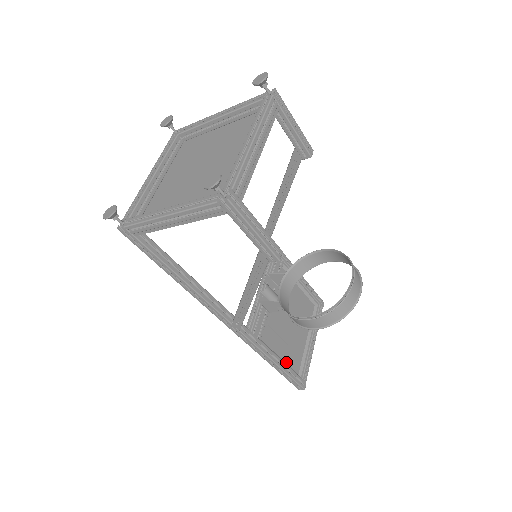
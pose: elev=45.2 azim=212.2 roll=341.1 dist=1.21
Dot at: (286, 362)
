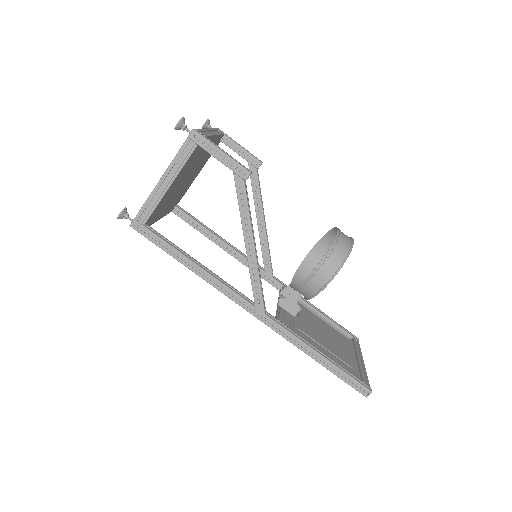
Dot at: occluded
